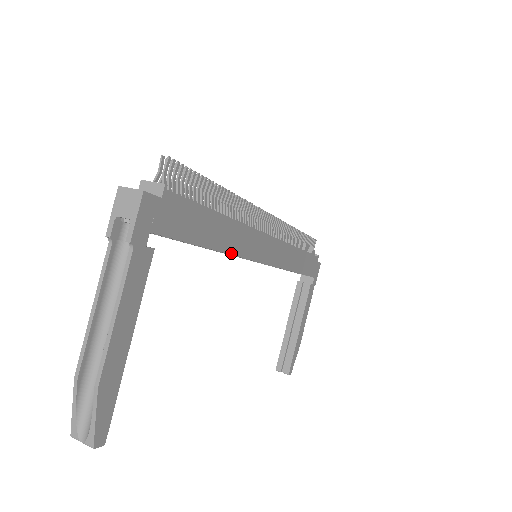
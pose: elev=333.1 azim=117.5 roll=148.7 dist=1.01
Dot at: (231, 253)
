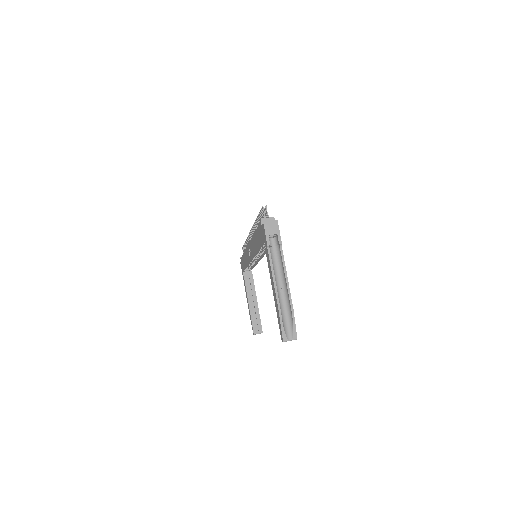
Dot at: occluded
